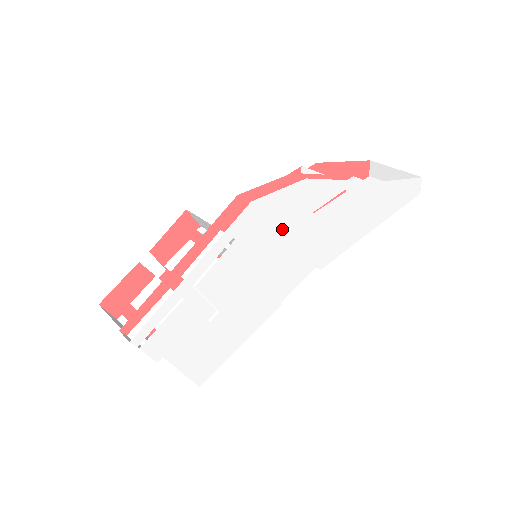
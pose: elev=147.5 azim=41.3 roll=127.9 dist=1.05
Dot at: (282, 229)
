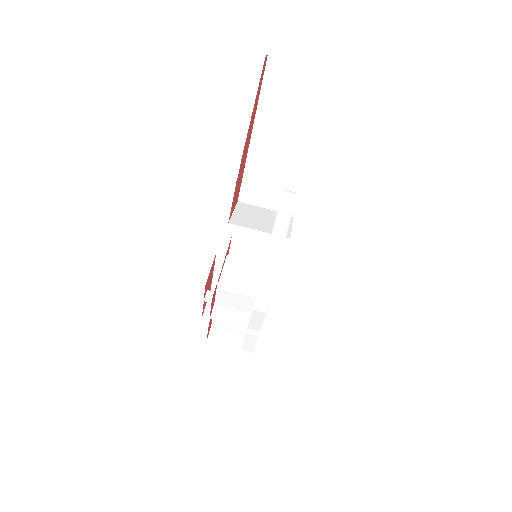
Dot at: occluded
